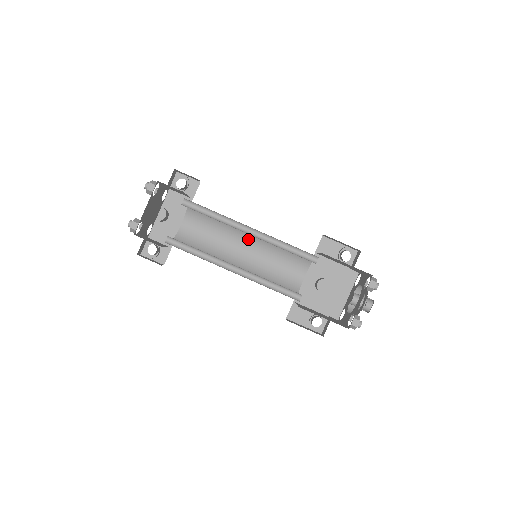
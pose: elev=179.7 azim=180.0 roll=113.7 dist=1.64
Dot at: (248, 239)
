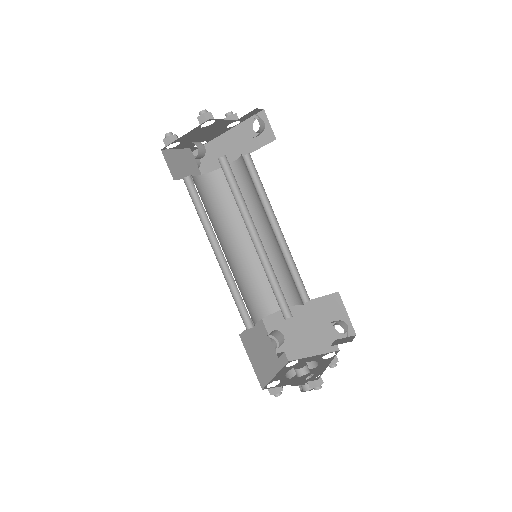
Dot at: (270, 232)
